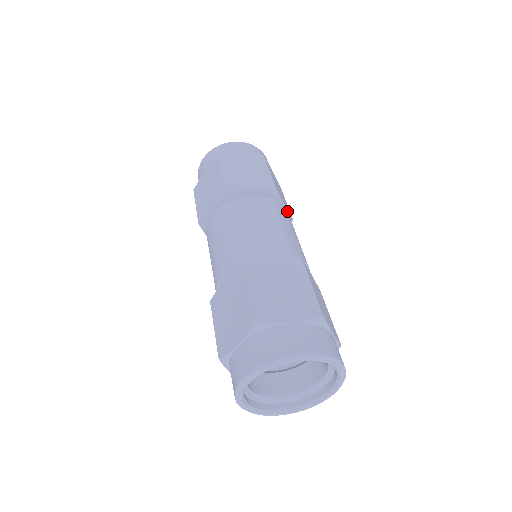
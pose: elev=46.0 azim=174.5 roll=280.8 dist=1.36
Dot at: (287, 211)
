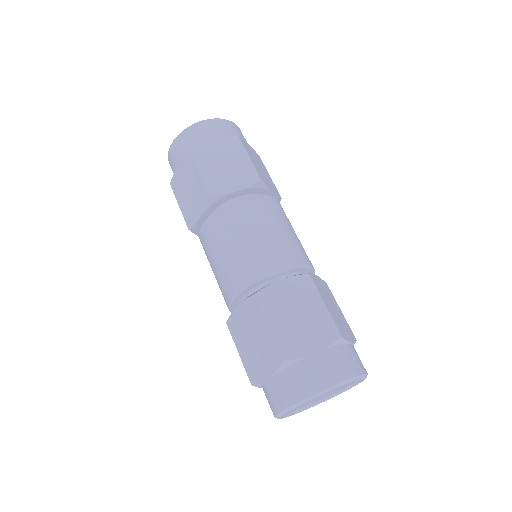
Dot at: occluded
